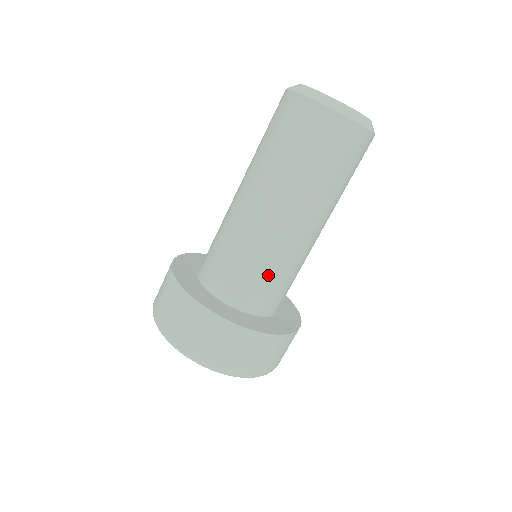
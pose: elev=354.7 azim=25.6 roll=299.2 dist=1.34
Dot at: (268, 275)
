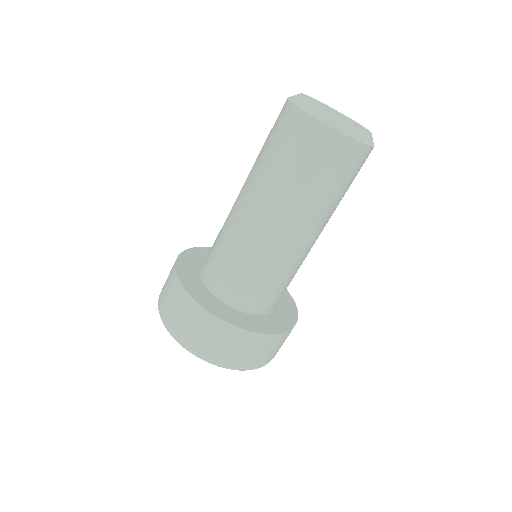
Dot at: (288, 281)
